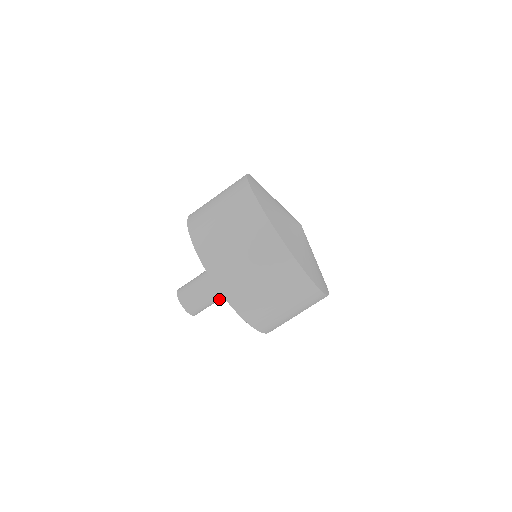
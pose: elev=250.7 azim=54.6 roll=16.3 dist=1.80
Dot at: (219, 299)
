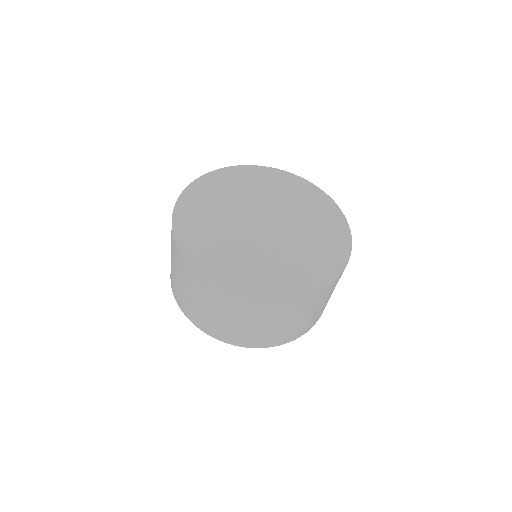
Dot at: occluded
